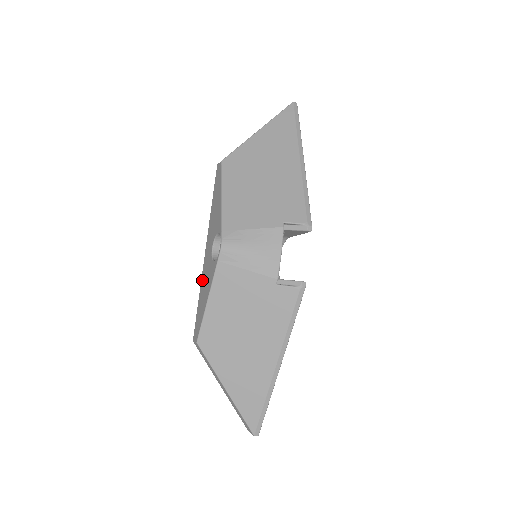
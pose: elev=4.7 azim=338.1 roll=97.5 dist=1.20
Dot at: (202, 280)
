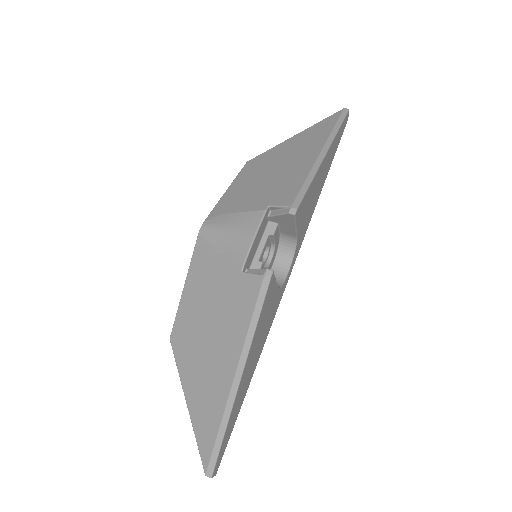
Dot at: occluded
